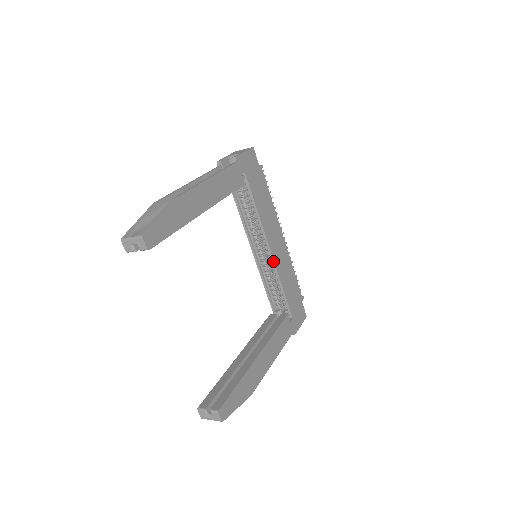
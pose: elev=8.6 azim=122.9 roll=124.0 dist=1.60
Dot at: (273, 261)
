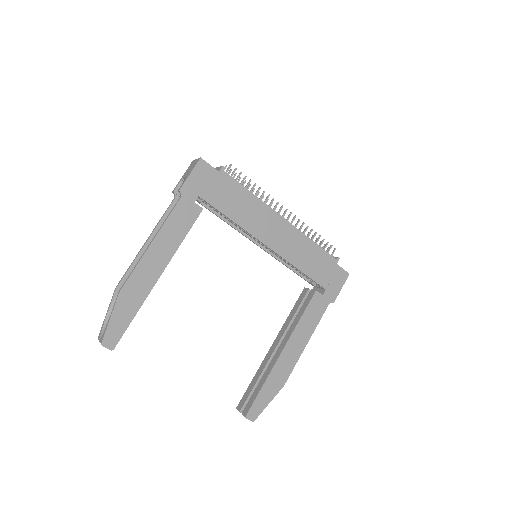
Dot at: (276, 253)
